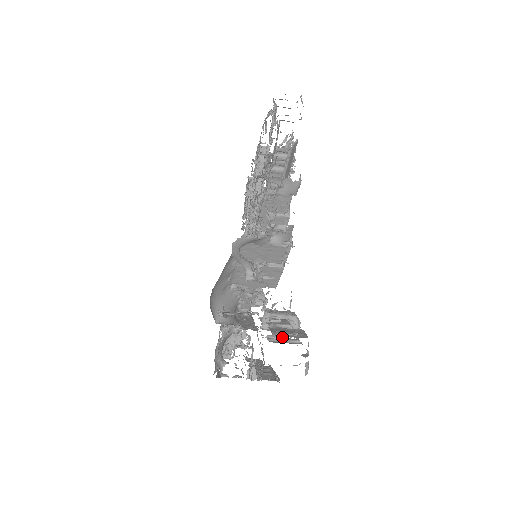
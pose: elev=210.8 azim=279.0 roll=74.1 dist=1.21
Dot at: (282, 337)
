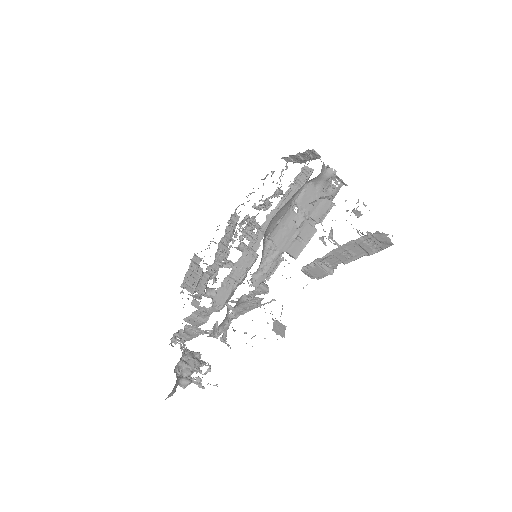
Dot at: occluded
